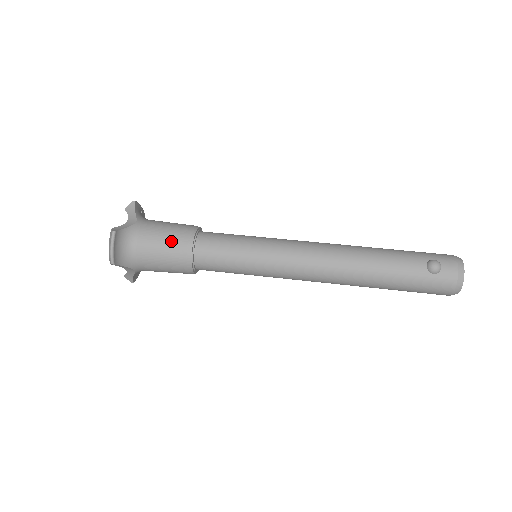
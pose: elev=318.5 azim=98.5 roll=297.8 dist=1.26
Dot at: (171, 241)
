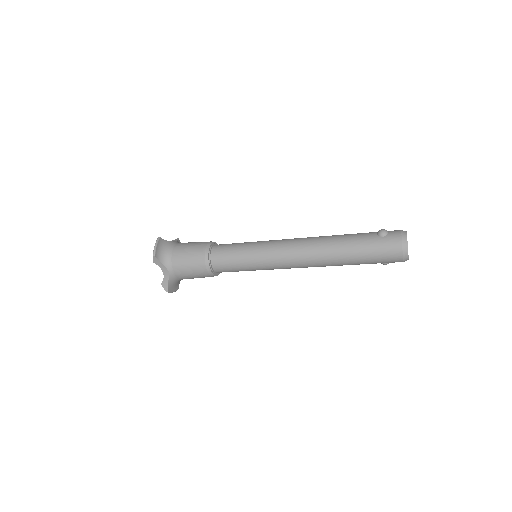
Dot at: (196, 245)
